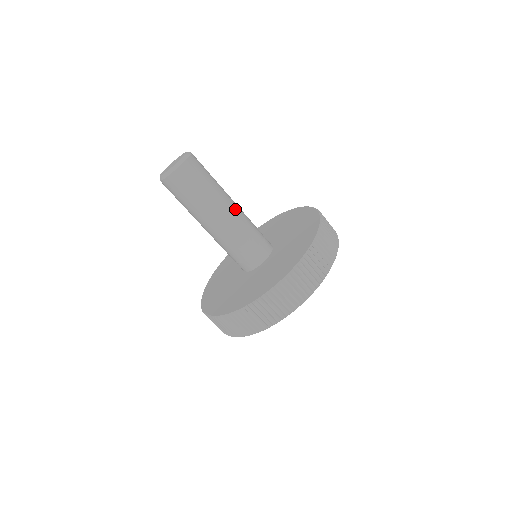
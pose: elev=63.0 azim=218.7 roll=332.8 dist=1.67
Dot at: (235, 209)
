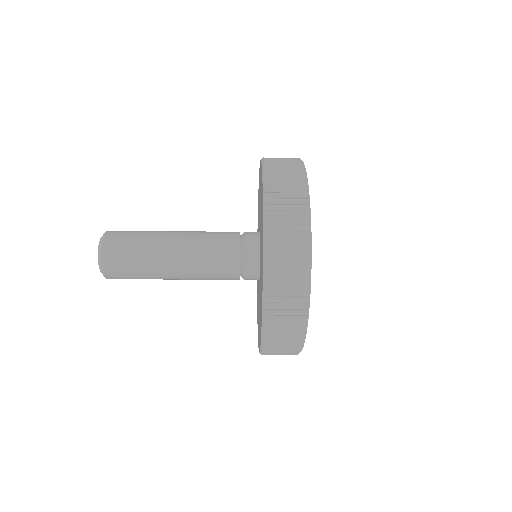
Dot at: (186, 259)
